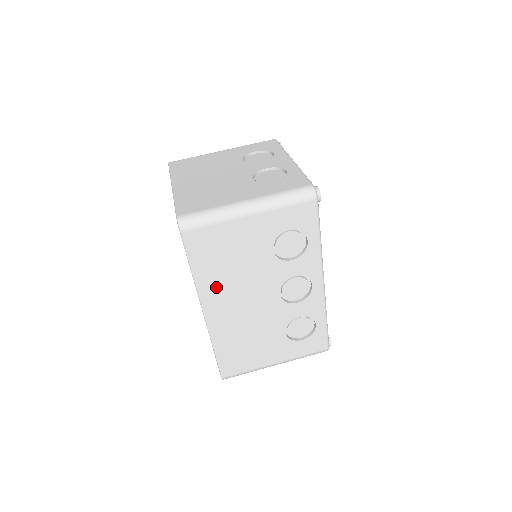
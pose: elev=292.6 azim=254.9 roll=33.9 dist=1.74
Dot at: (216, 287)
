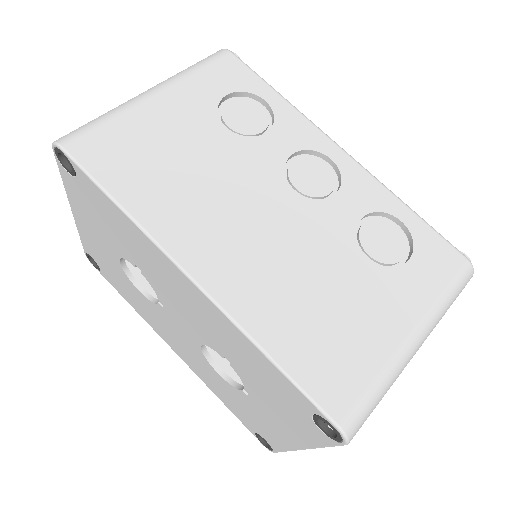
Dot at: (178, 216)
